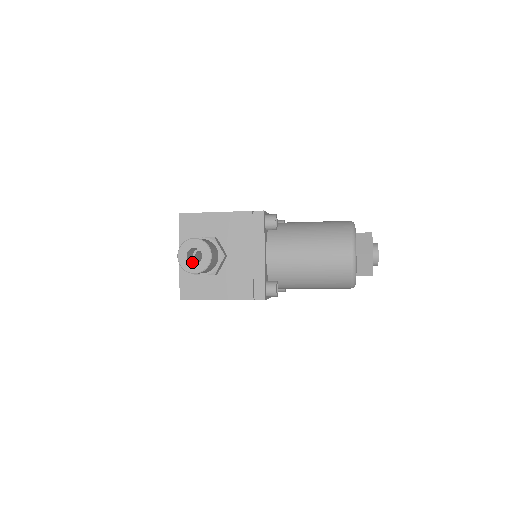
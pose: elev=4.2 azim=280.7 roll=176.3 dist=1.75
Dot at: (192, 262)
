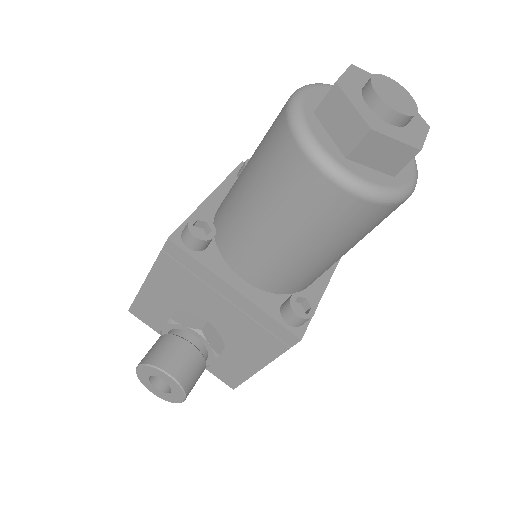
Dot at: occluded
